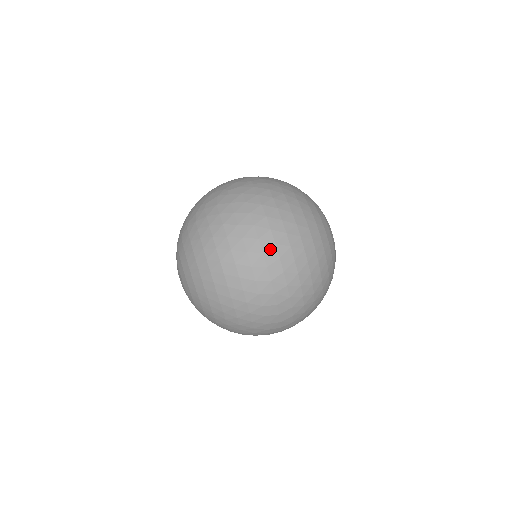
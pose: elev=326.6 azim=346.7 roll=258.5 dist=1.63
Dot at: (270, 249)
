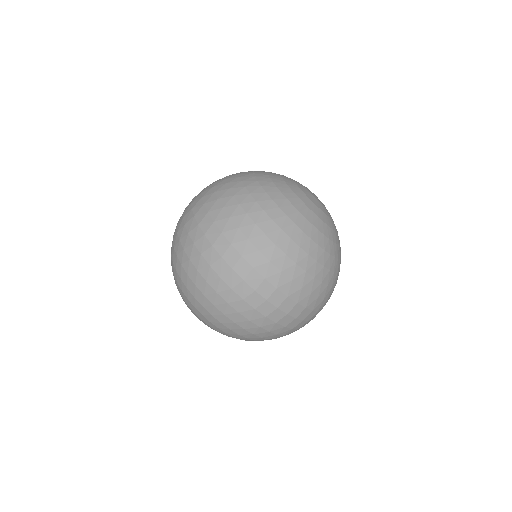
Dot at: (198, 194)
